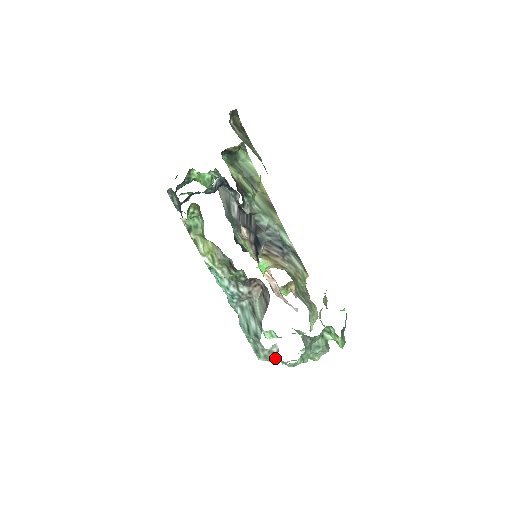
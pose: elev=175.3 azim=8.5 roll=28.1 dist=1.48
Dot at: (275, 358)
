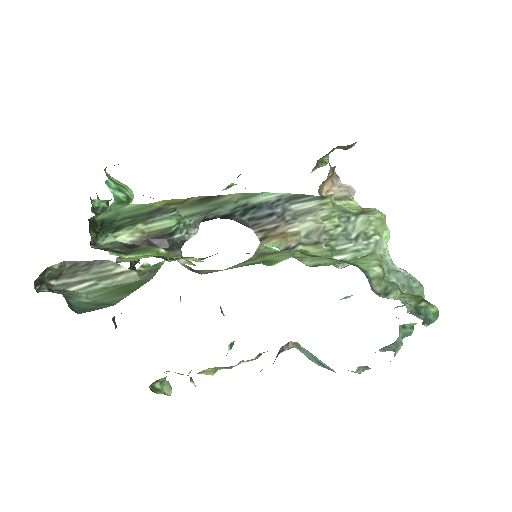
Dot at: occluded
